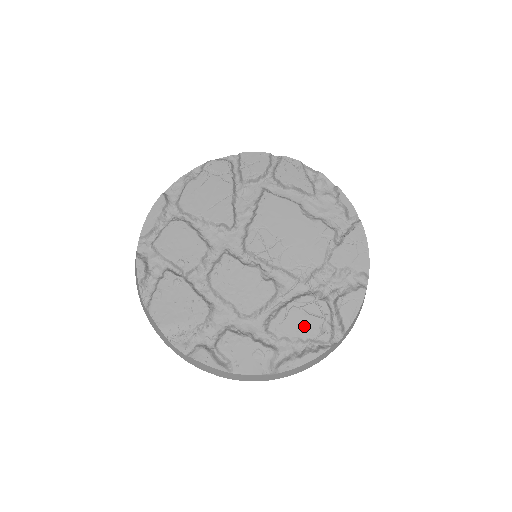
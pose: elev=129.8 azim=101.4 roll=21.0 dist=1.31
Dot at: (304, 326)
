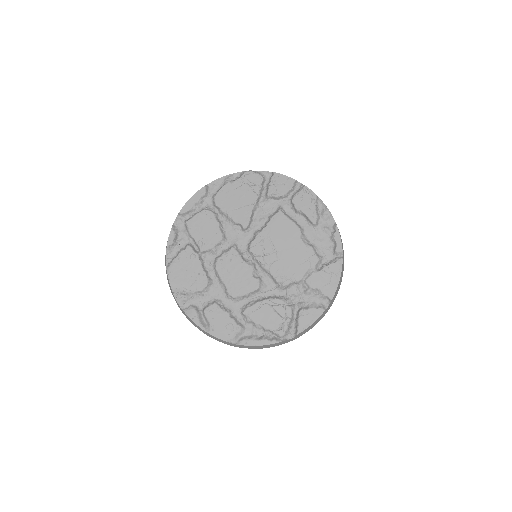
Dot at: (269, 320)
